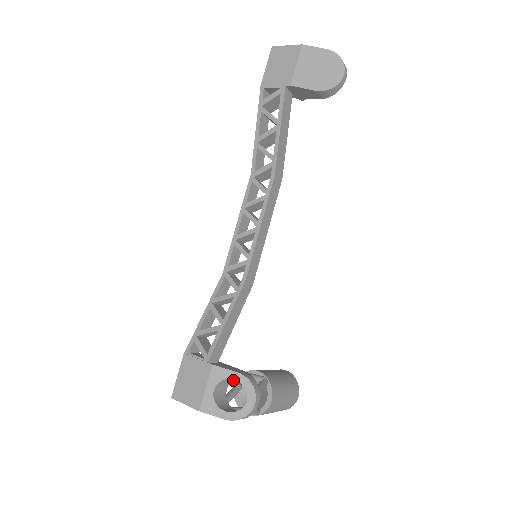
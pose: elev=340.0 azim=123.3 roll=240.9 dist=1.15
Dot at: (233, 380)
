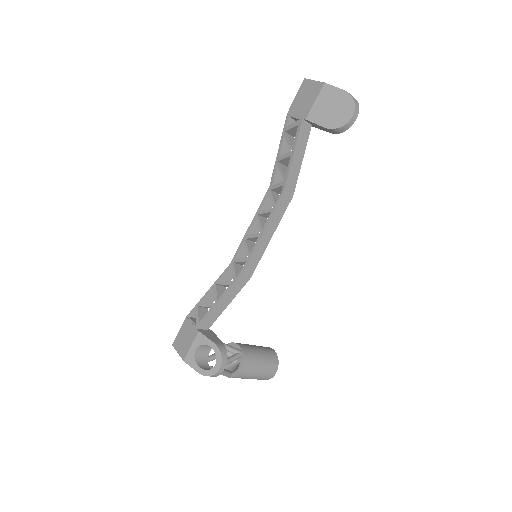
Dot at: occluded
